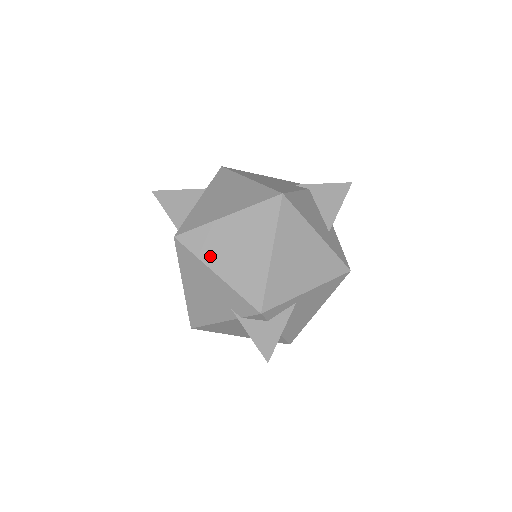
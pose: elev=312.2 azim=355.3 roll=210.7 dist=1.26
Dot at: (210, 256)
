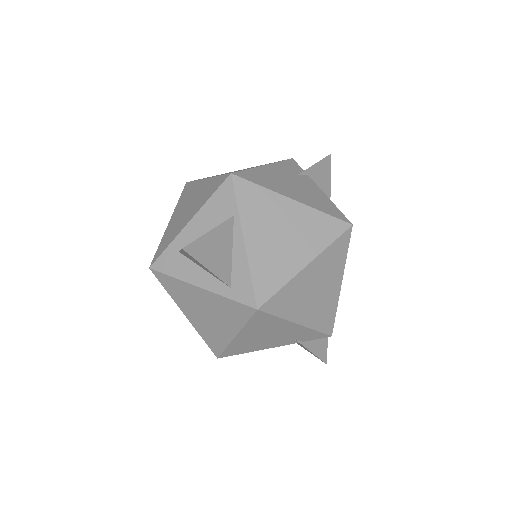
Dot at: (293, 311)
